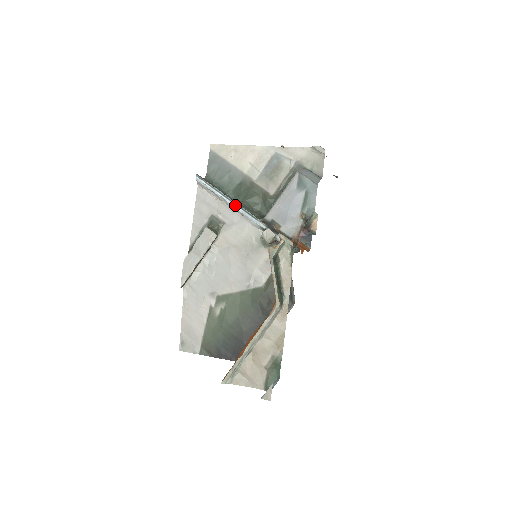
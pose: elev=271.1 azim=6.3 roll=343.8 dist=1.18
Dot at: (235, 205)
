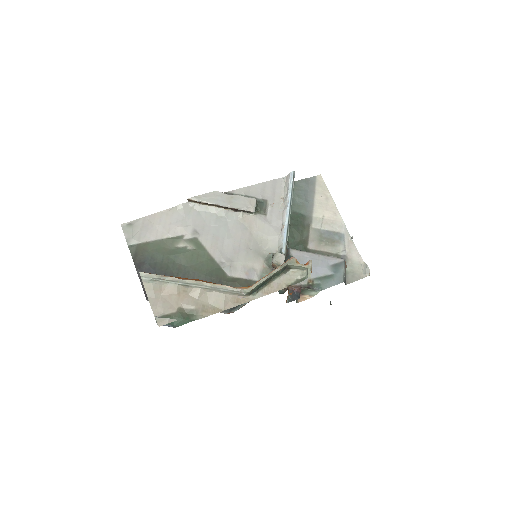
Dot at: (288, 217)
